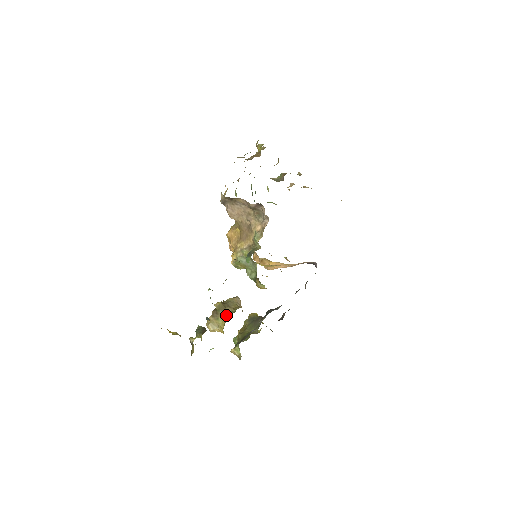
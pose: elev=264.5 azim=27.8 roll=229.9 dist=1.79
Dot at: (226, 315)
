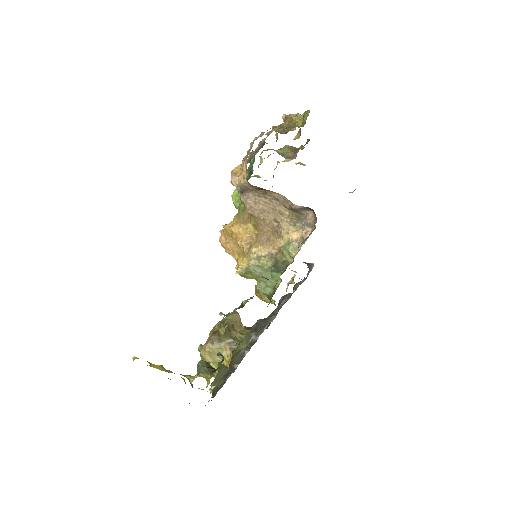
Dot at: (232, 342)
